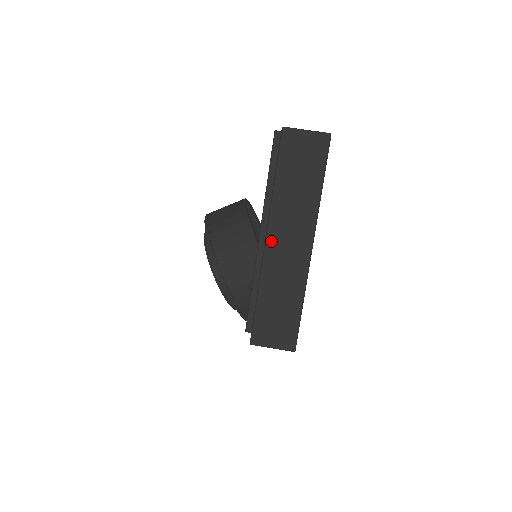
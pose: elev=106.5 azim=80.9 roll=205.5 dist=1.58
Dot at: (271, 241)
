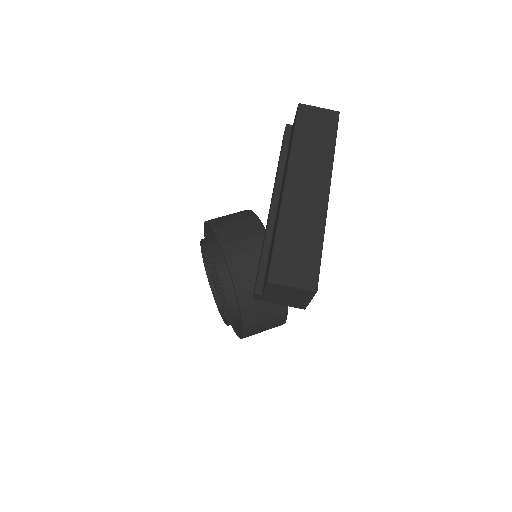
Dot at: (290, 184)
